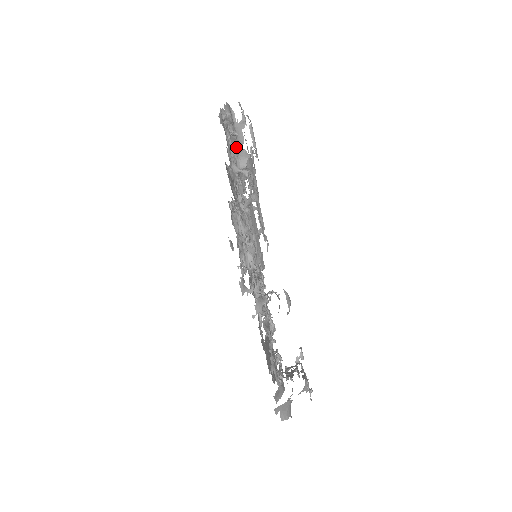
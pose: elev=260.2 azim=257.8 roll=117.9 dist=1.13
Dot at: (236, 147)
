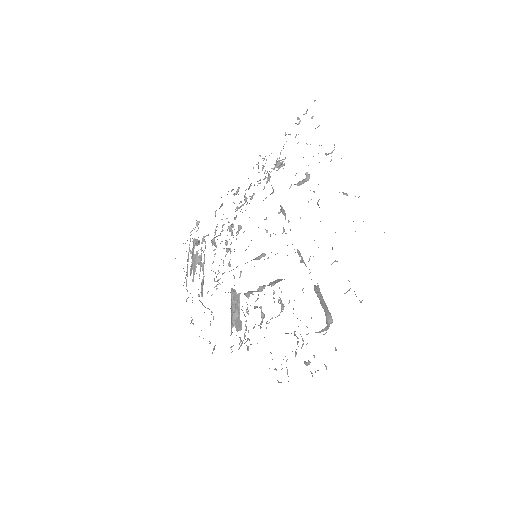
Dot at: occluded
